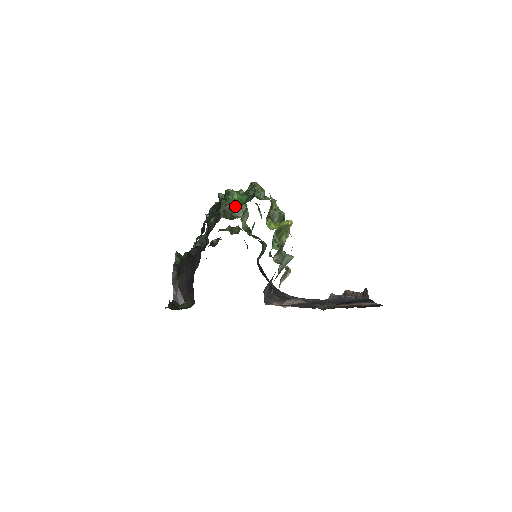
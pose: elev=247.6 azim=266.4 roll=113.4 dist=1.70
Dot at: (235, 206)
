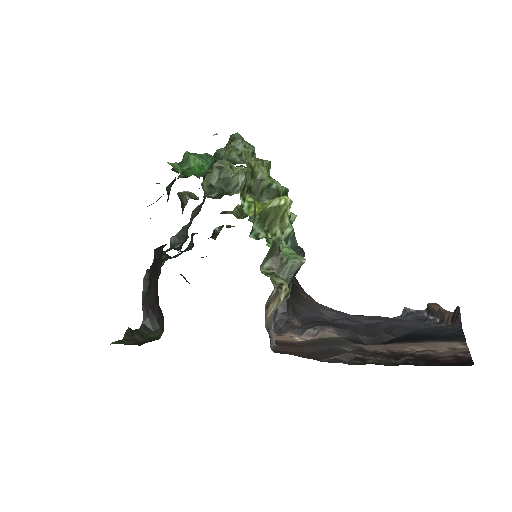
Dot at: (228, 176)
